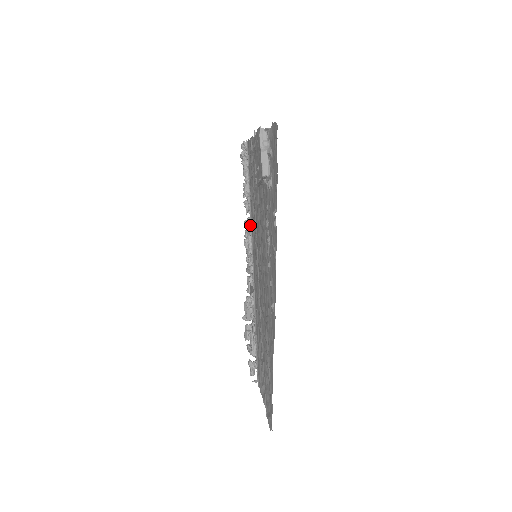
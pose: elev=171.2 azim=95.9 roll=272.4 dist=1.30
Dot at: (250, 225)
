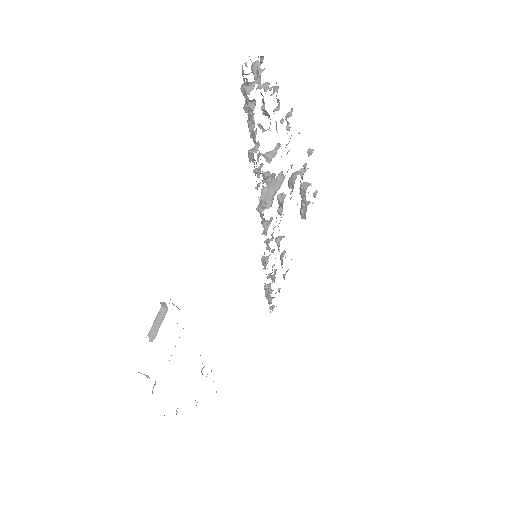
Dot at: occluded
